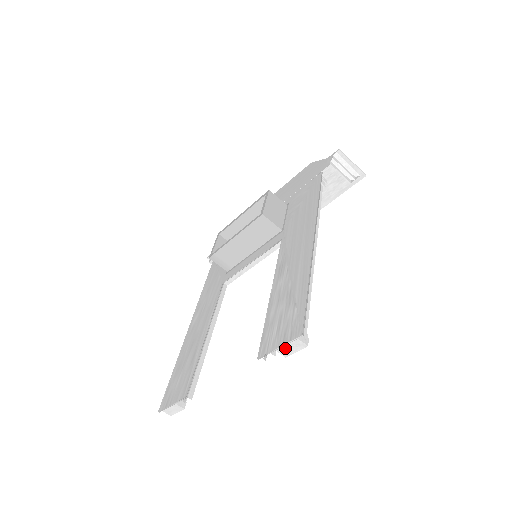
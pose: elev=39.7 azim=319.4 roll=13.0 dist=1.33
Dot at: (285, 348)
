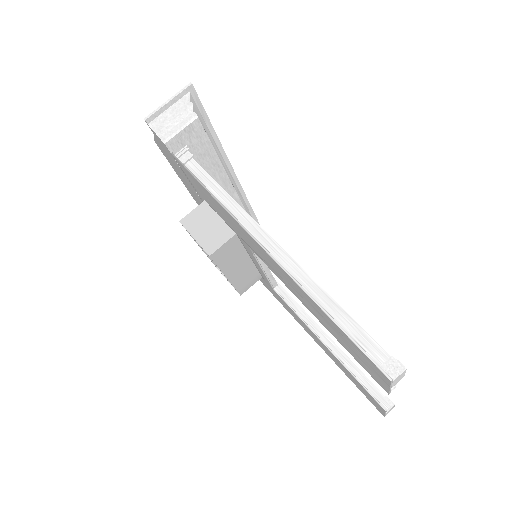
Dot at: (394, 384)
